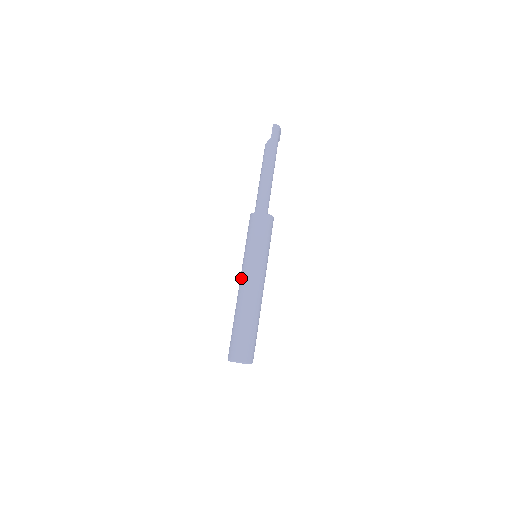
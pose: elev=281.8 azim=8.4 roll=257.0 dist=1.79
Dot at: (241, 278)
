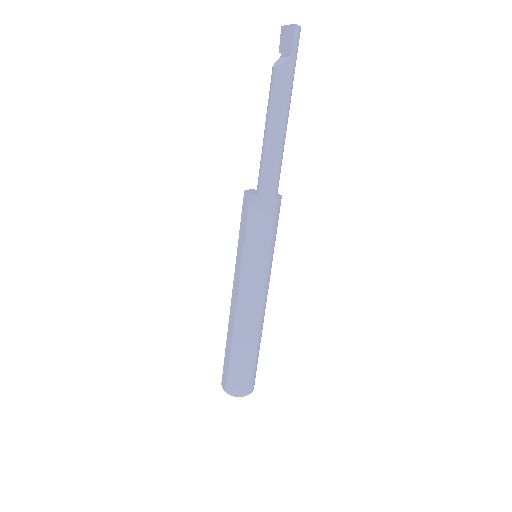
Dot at: (242, 295)
